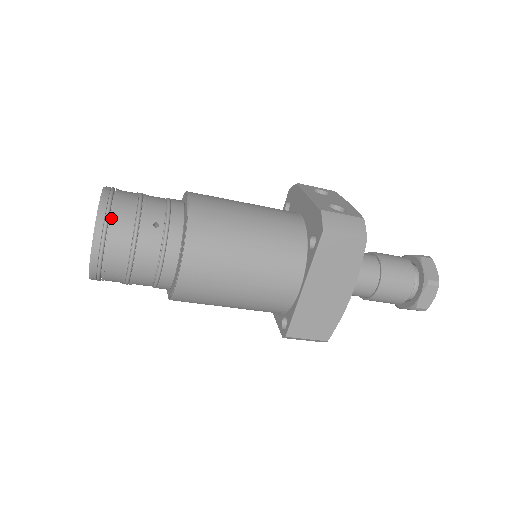
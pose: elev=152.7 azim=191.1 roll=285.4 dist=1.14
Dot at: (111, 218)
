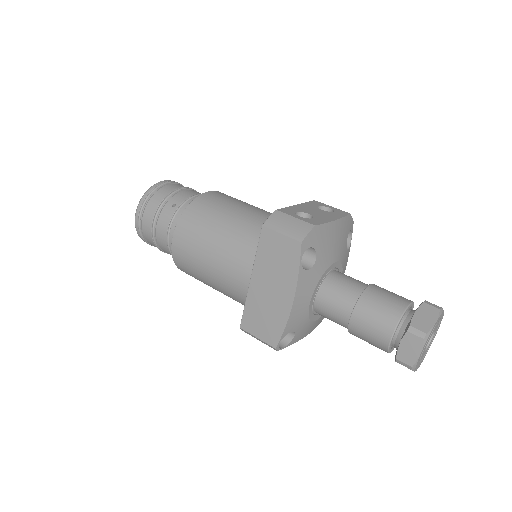
Dot at: (151, 196)
